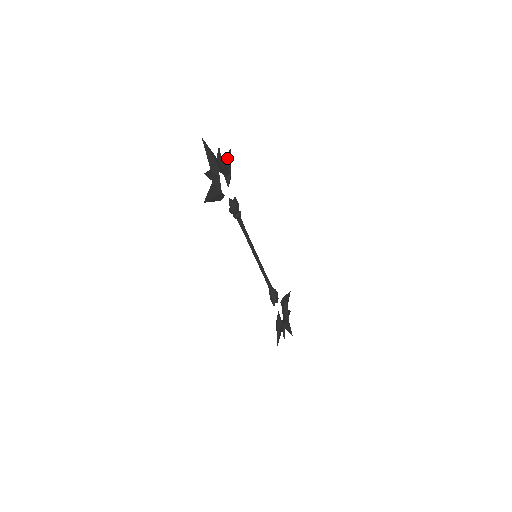
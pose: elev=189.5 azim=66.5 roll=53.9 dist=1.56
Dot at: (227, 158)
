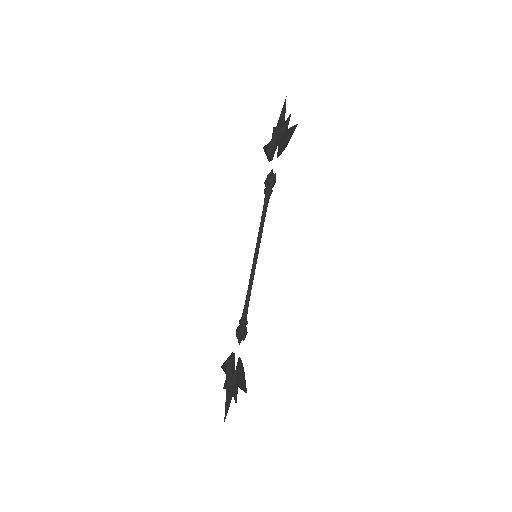
Dot at: occluded
